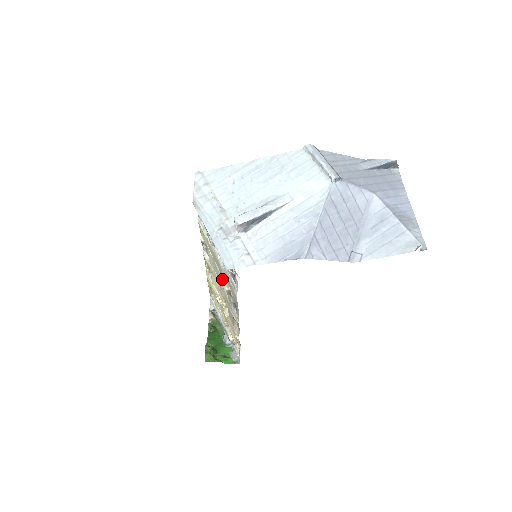
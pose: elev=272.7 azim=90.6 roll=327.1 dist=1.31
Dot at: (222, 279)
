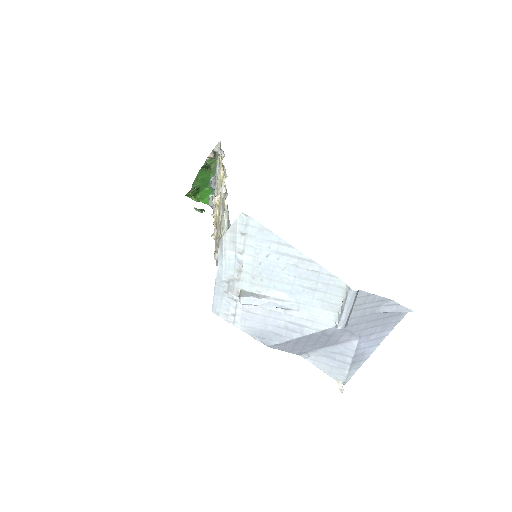
Dot at: occluded
